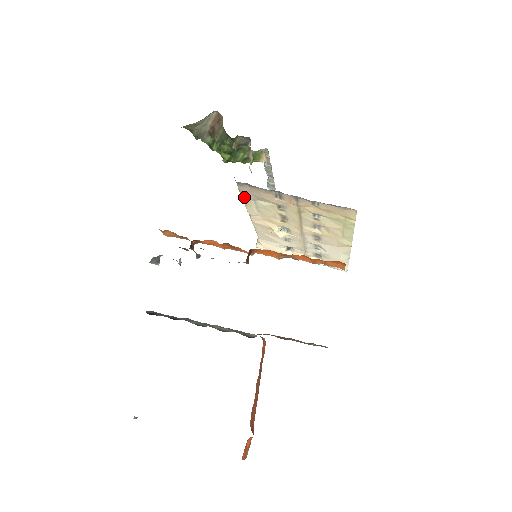
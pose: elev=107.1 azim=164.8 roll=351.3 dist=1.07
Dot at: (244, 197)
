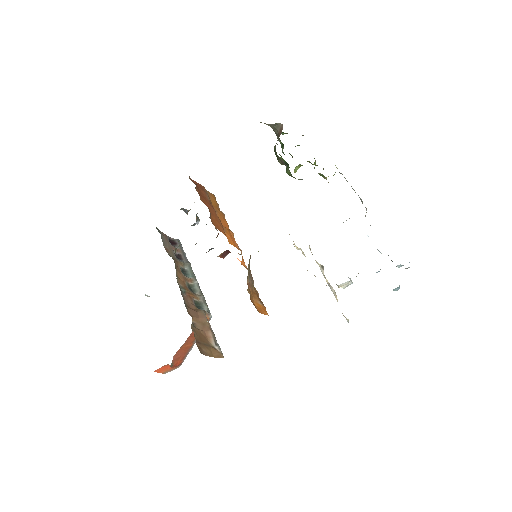
Dot at: occluded
